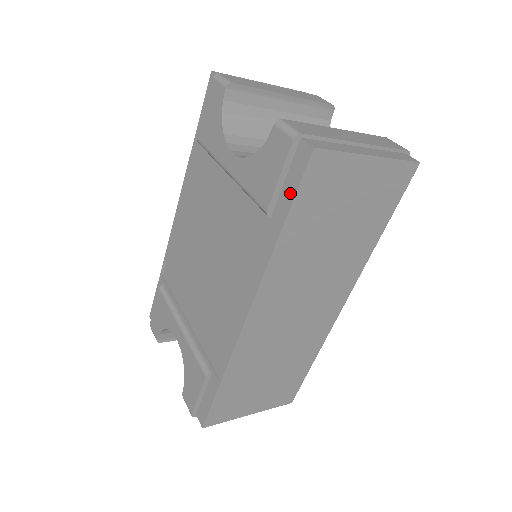
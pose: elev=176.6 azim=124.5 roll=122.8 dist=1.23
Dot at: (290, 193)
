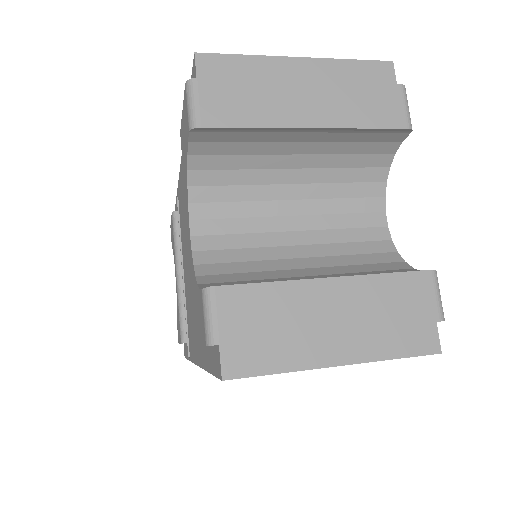
Dot at: (211, 364)
